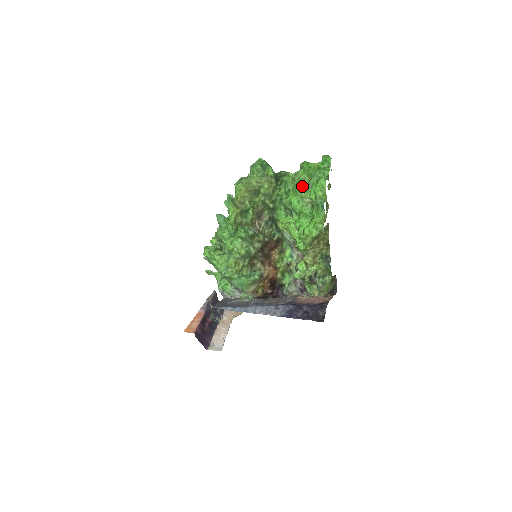
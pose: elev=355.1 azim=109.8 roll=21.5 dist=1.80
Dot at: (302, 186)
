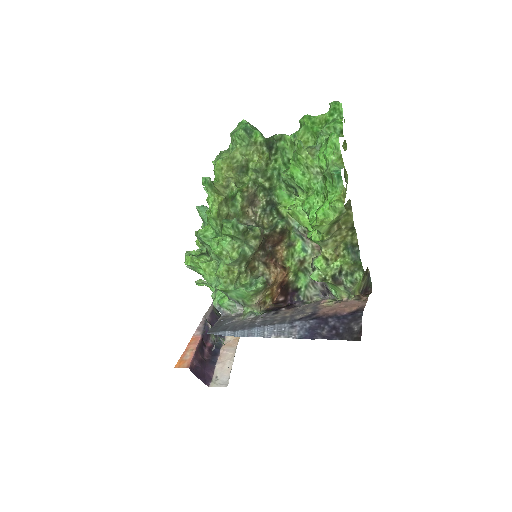
Dot at: (305, 151)
